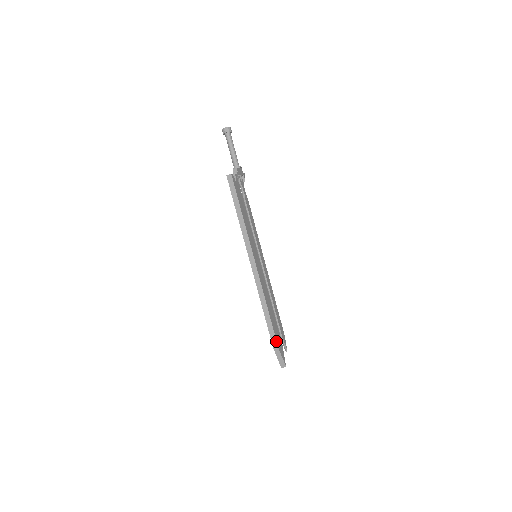
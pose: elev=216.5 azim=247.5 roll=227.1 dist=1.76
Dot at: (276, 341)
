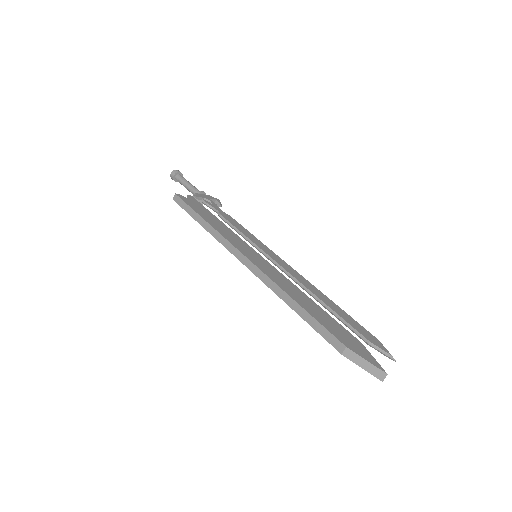
Dot at: (335, 338)
